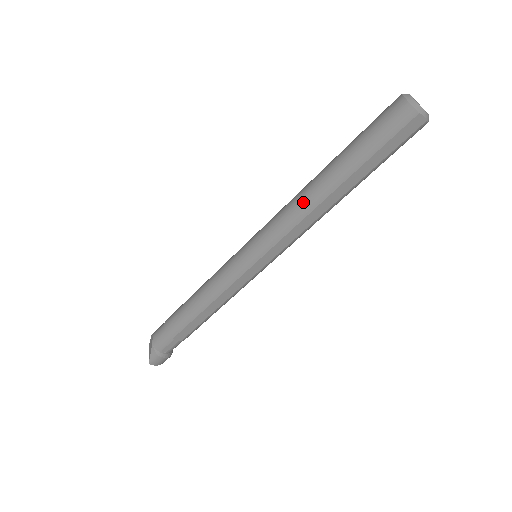
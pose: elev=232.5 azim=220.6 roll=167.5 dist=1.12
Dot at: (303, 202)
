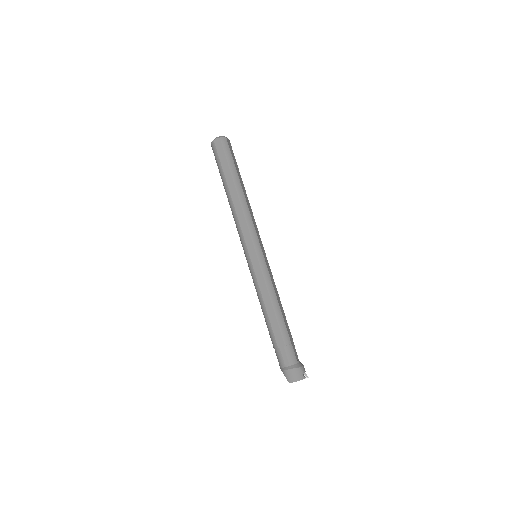
Dot at: occluded
